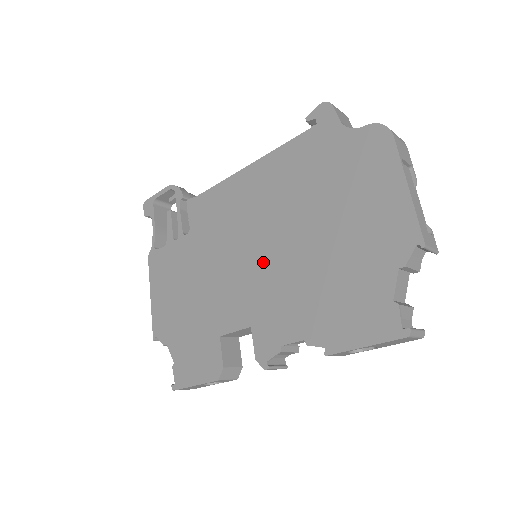
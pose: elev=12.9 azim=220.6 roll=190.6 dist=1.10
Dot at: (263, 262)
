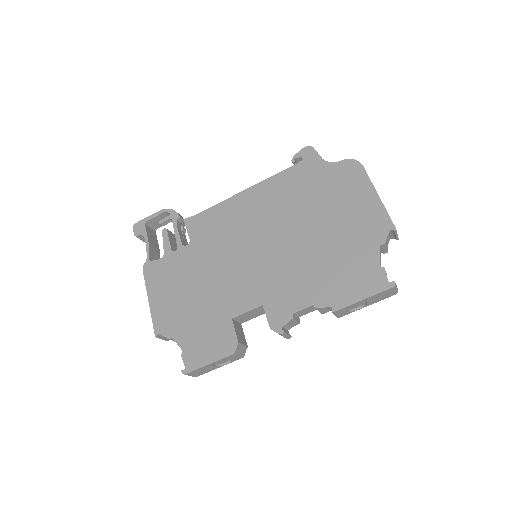
Dot at: (268, 256)
